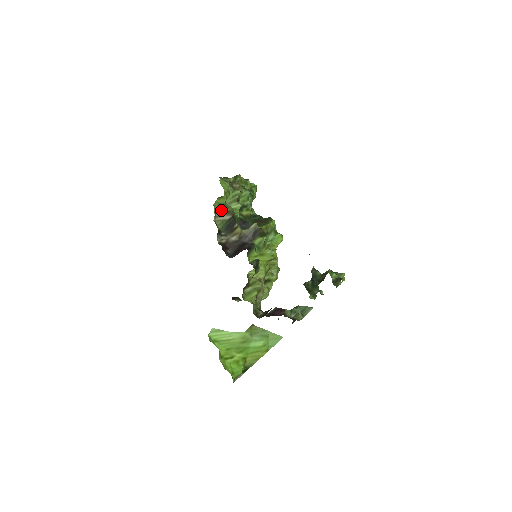
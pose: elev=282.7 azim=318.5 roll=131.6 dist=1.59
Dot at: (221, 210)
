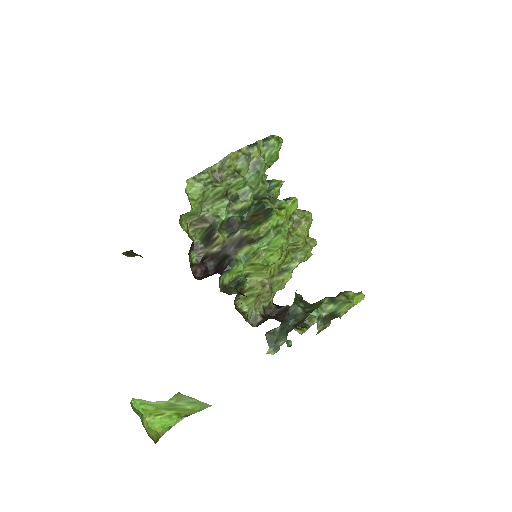
Dot at: (197, 218)
